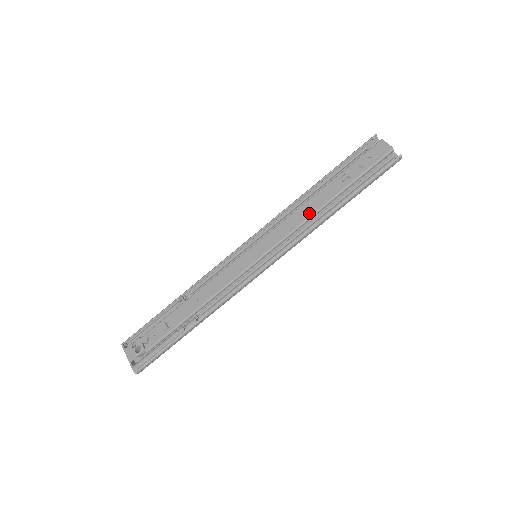
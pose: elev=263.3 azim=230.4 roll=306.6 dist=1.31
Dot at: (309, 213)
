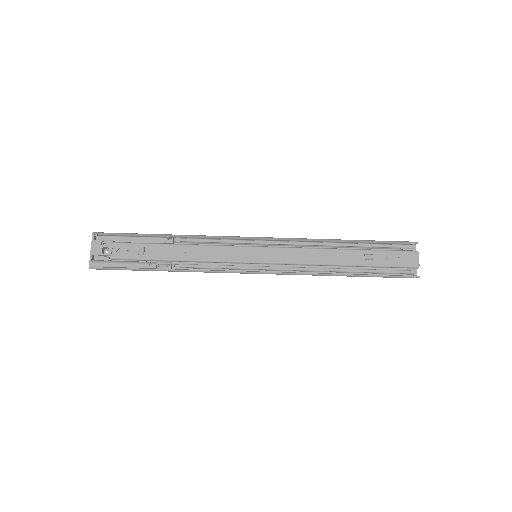
Dot at: (322, 260)
